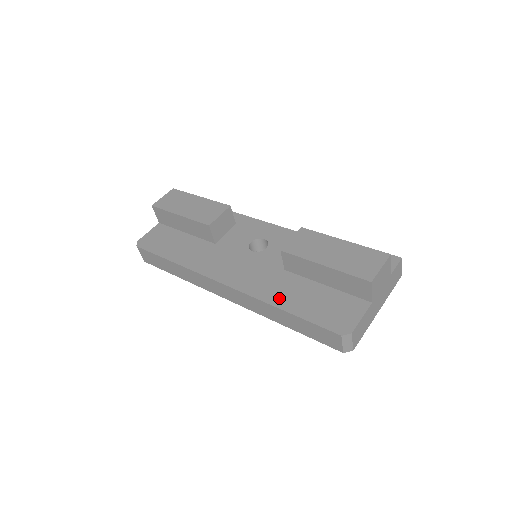
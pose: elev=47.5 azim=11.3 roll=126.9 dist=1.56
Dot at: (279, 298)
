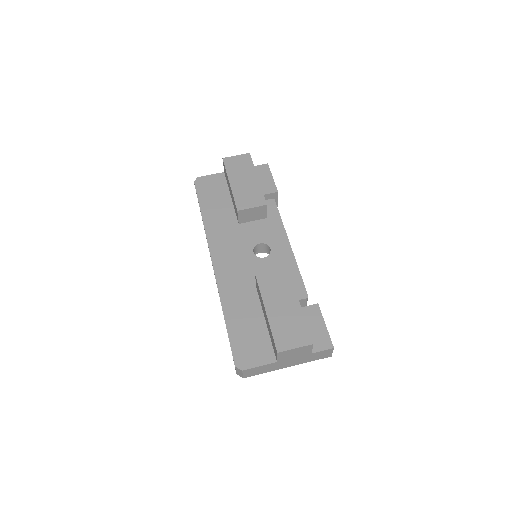
Dot at: (231, 305)
